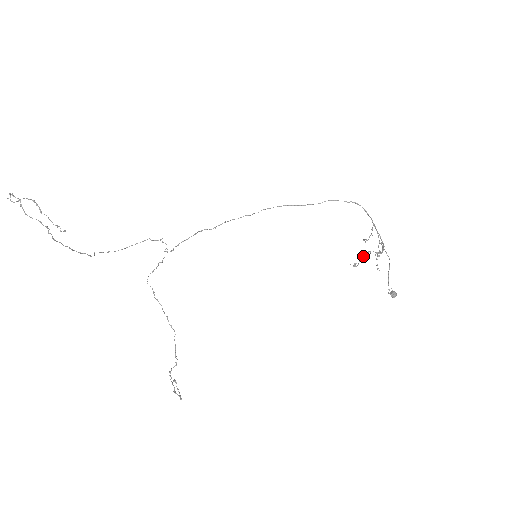
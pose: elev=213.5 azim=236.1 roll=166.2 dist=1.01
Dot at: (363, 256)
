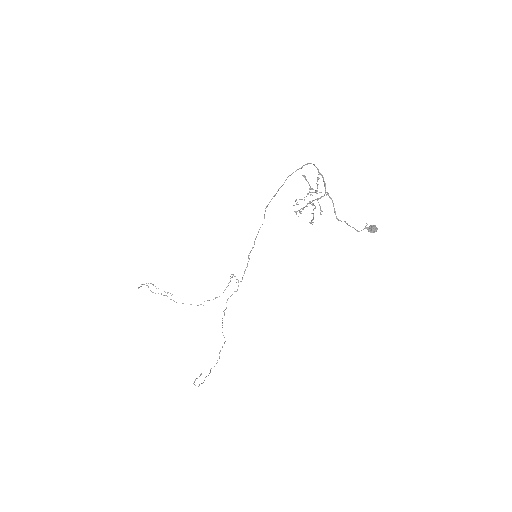
Dot at: (301, 211)
